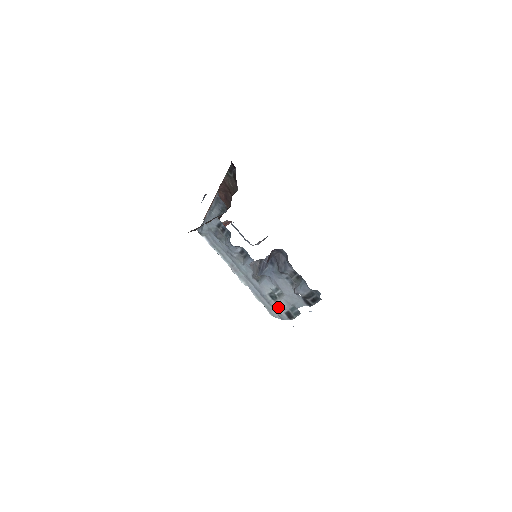
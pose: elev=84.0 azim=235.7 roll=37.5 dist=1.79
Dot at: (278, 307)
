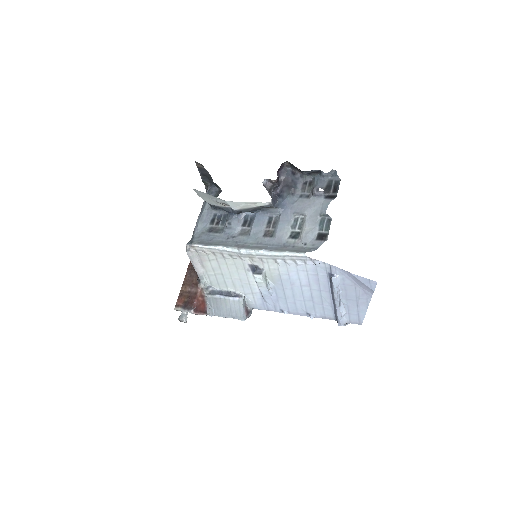
Dot at: (306, 237)
